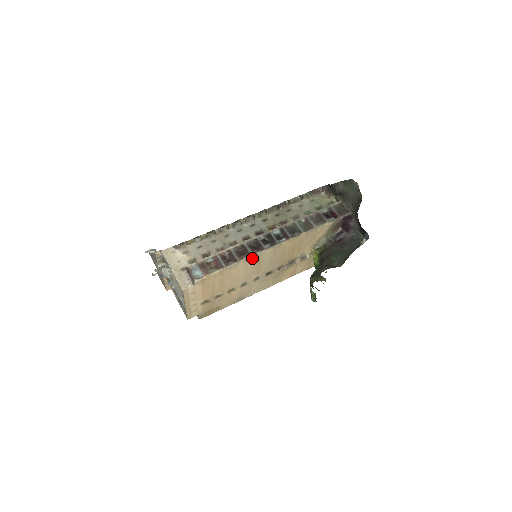
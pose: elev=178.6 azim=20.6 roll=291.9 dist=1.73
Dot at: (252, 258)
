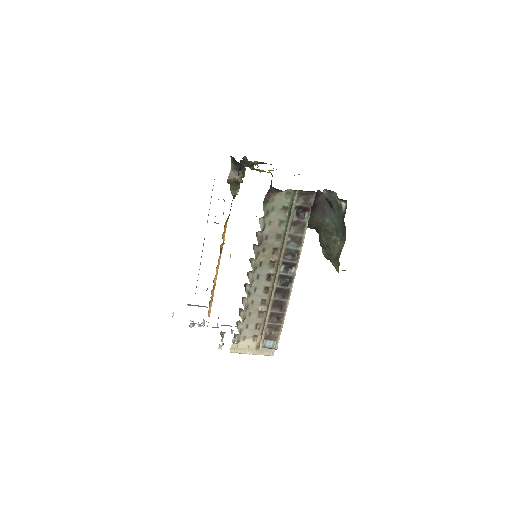
Dot at: (288, 300)
